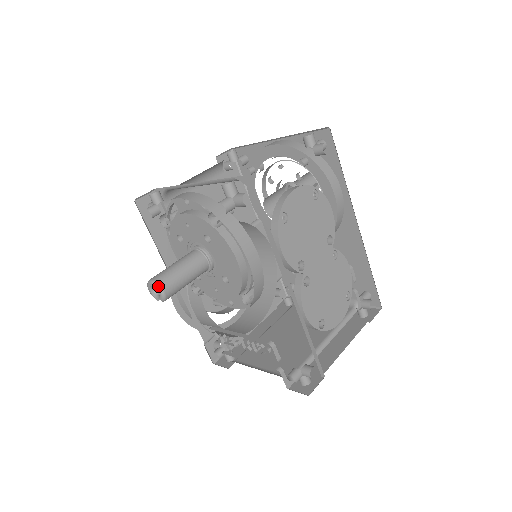
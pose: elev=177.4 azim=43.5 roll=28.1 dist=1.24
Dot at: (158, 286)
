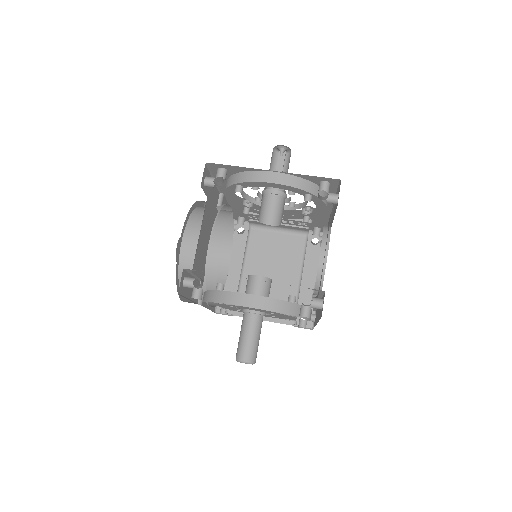
Dot at: (253, 363)
